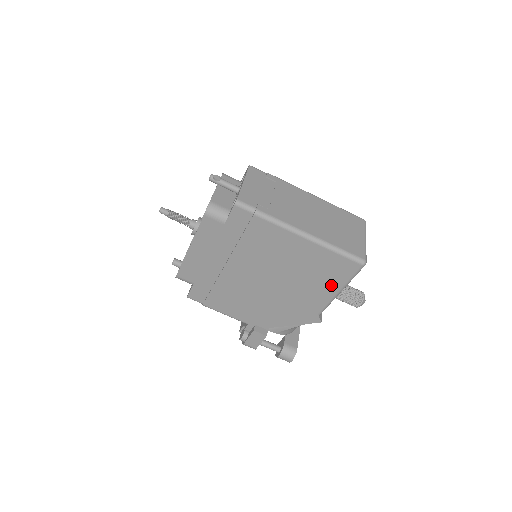
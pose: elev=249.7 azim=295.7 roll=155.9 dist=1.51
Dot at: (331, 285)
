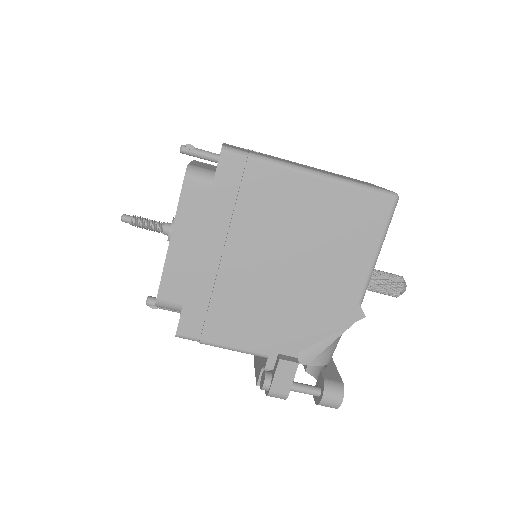
Dot at: (365, 245)
